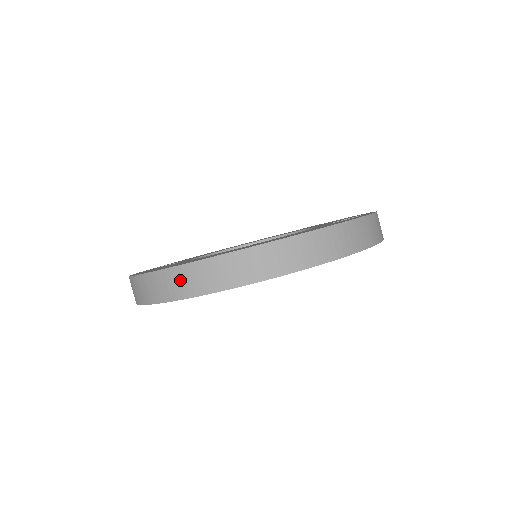
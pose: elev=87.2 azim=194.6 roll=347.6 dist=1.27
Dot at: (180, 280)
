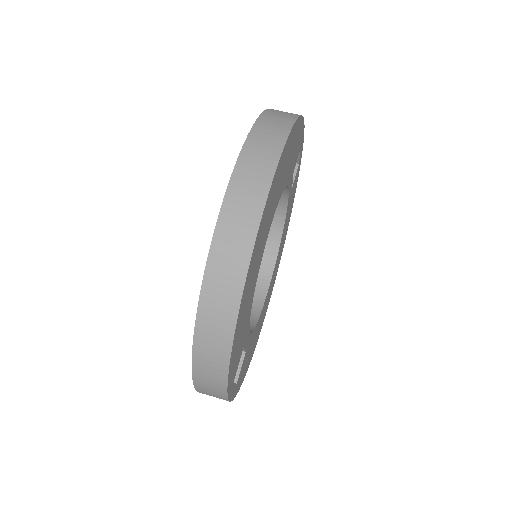
Dot at: (230, 241)
